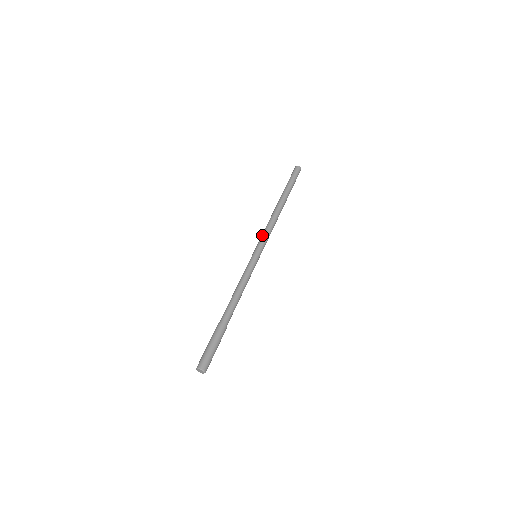
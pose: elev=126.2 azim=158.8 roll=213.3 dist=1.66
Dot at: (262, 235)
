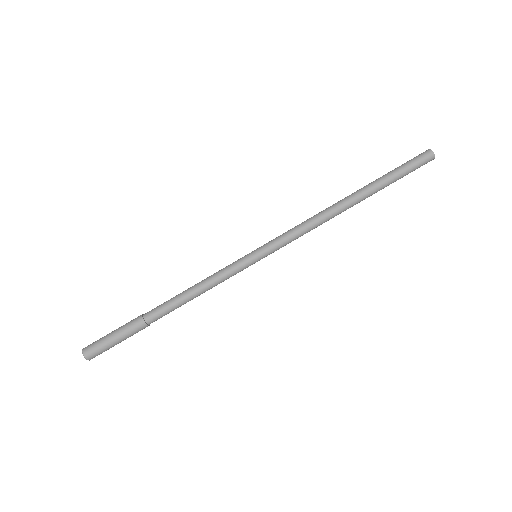
Dot at: occluded
